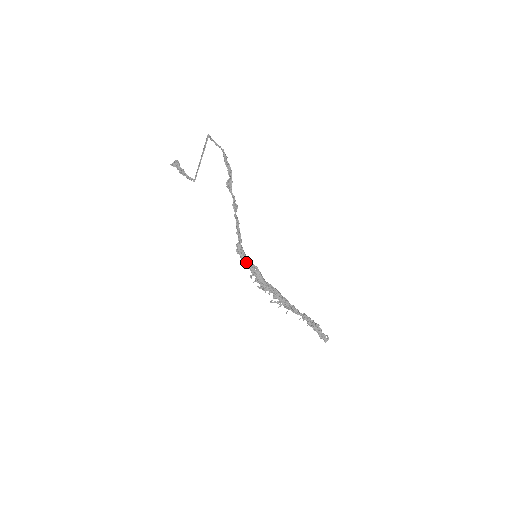
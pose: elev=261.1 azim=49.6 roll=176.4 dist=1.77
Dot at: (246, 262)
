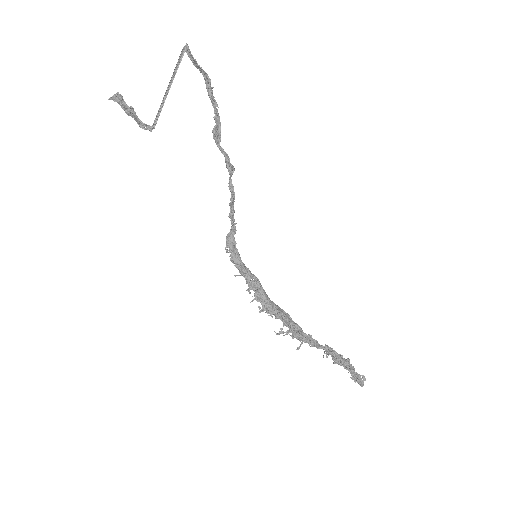
Dot at: (240, 267)
